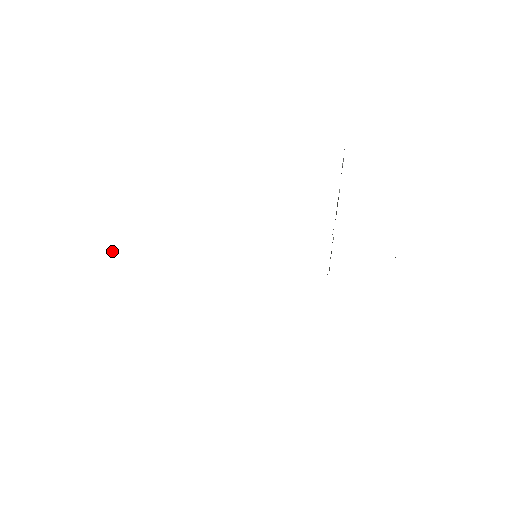
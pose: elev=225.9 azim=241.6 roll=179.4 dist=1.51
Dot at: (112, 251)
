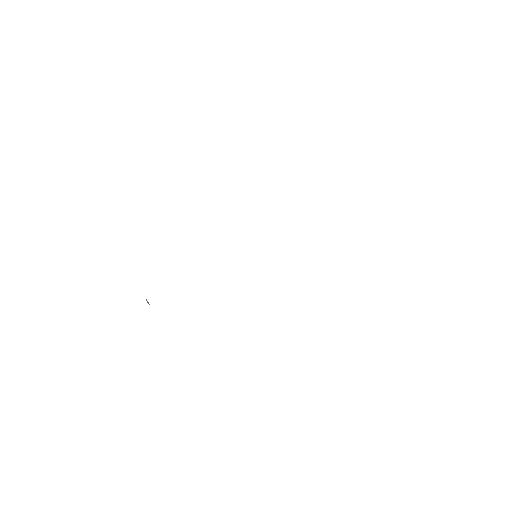
Dot at: occluded
